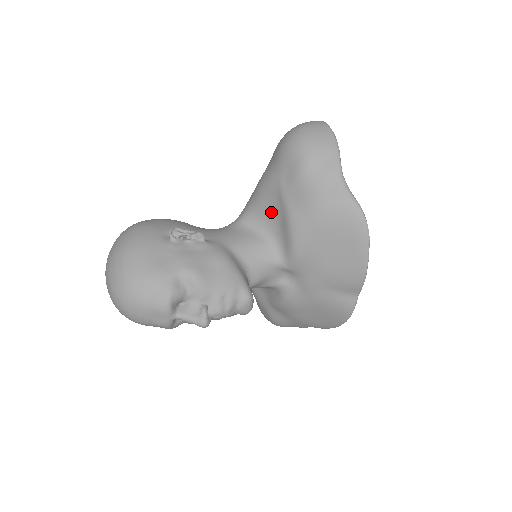
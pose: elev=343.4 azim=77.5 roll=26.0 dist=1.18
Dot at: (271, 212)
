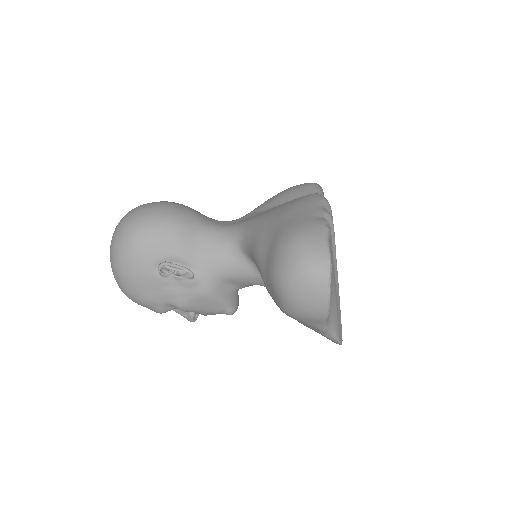
Dot at: occluded
